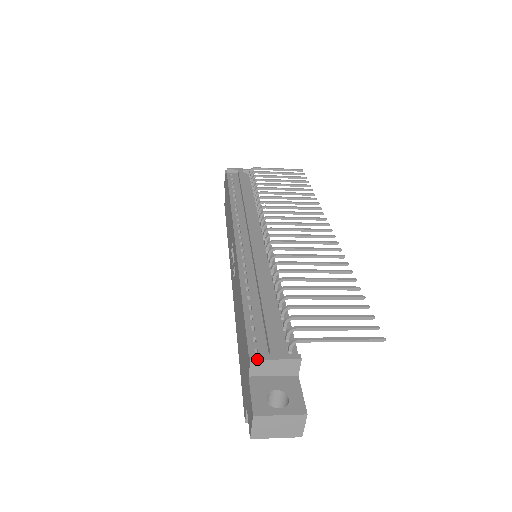
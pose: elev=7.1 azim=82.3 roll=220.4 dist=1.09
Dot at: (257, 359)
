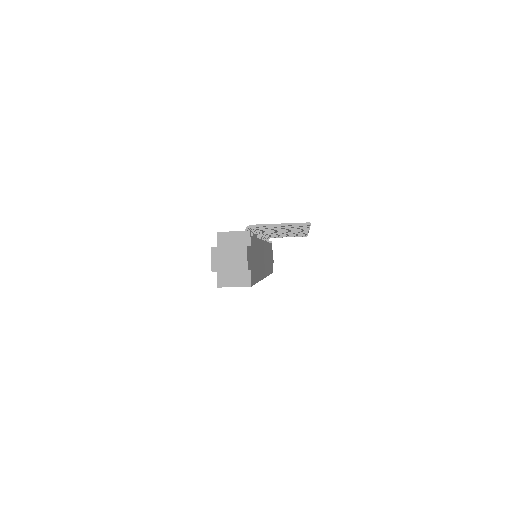
Dot at: (221, 232)
